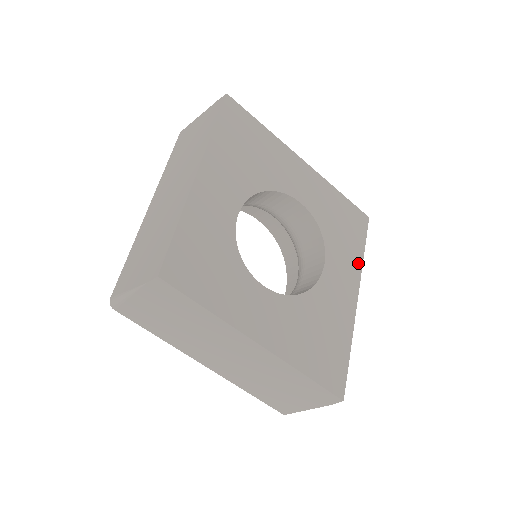
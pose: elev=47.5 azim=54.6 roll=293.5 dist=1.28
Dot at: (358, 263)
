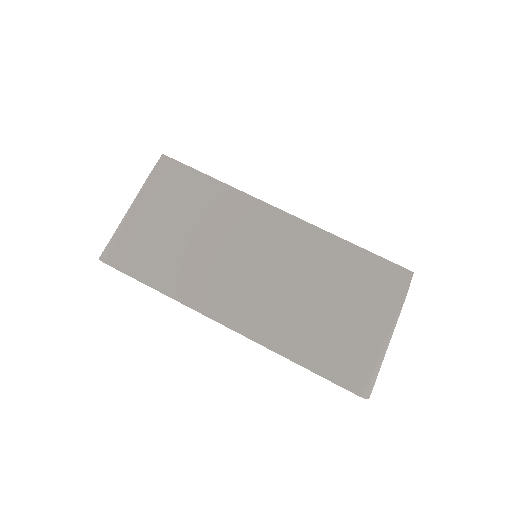
Dot at: occluded
